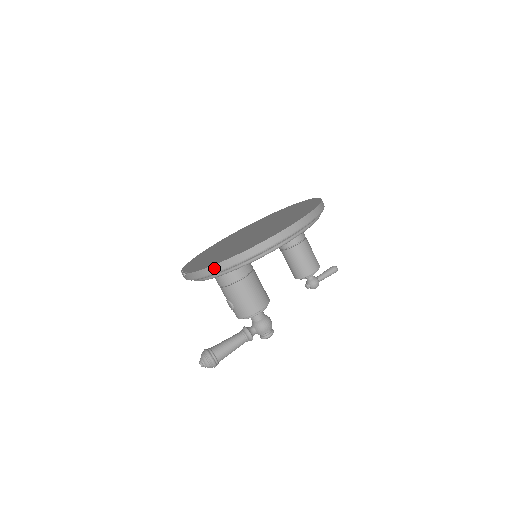
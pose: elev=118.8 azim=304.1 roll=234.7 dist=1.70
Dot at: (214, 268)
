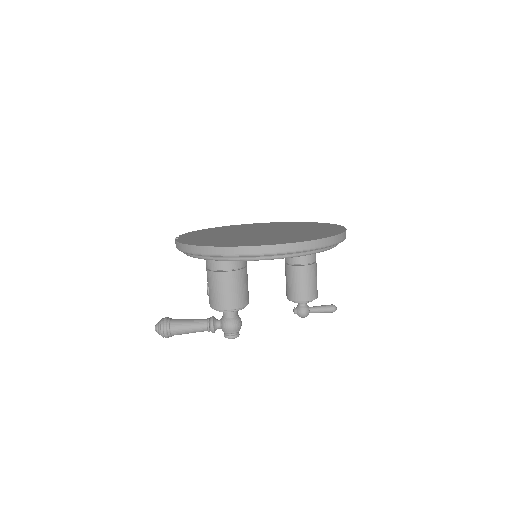
Dot at: (191, 248)
